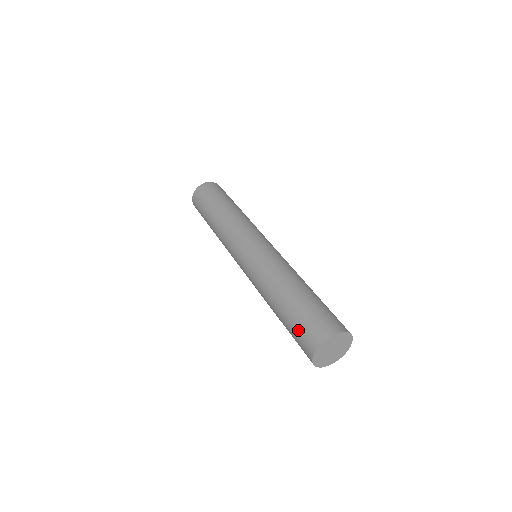
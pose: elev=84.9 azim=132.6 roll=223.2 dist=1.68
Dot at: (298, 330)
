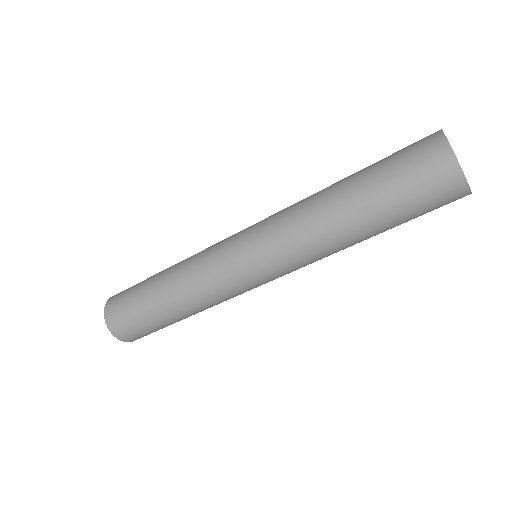
Dot at: (408, 179)
